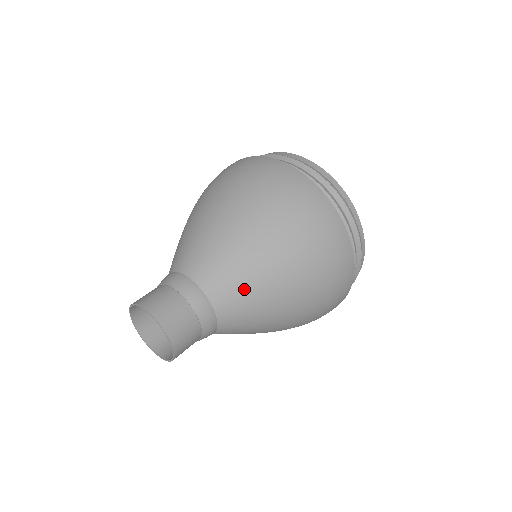
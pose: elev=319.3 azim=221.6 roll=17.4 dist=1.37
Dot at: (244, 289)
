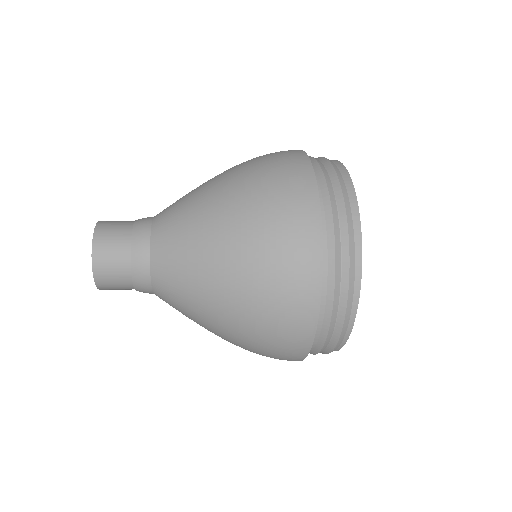
Dot at: (181, 229)
